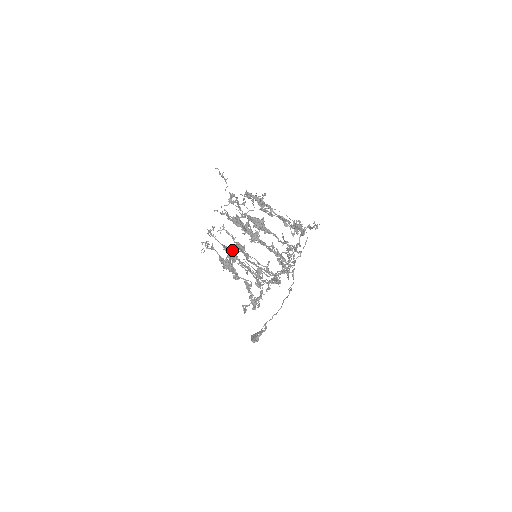
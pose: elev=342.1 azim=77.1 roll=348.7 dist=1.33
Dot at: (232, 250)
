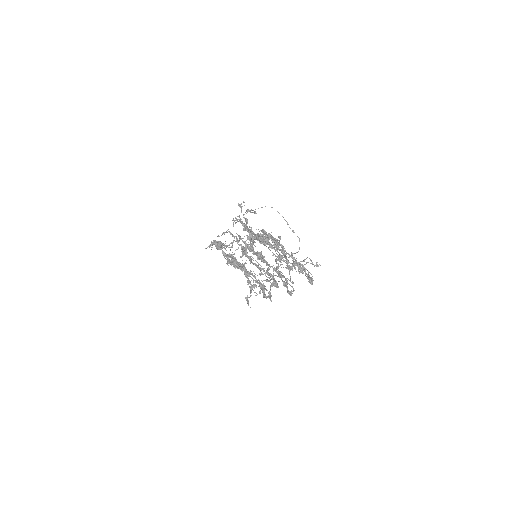
Dot at: (242, 265)
